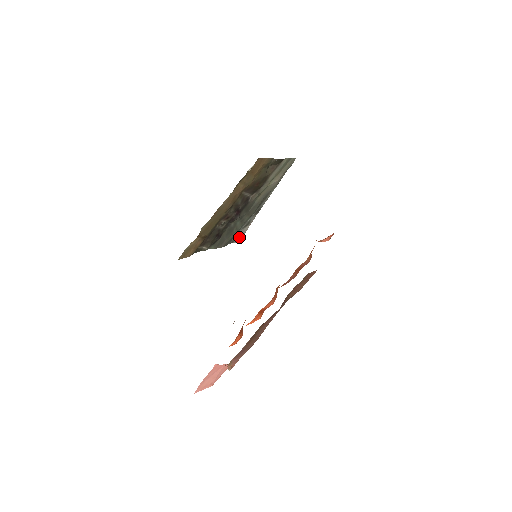
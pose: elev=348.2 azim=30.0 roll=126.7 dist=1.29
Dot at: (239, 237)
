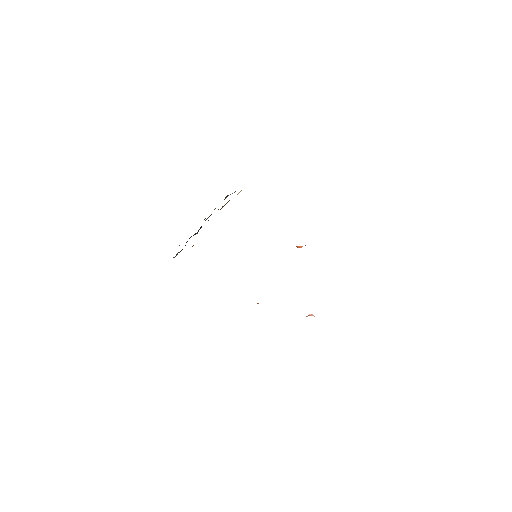
Dot at: occluded
